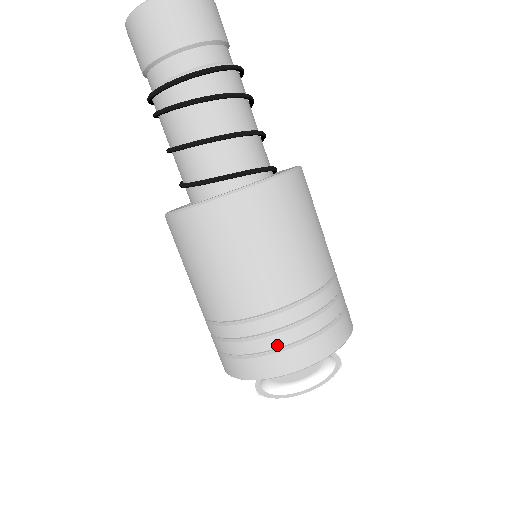
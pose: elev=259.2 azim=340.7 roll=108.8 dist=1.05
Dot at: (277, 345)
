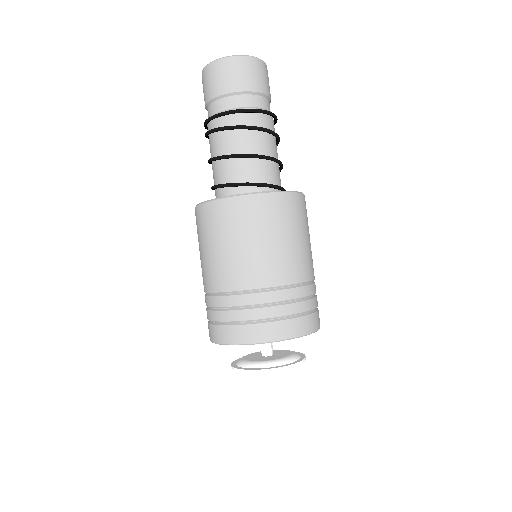
Dot at: (275, 315)
